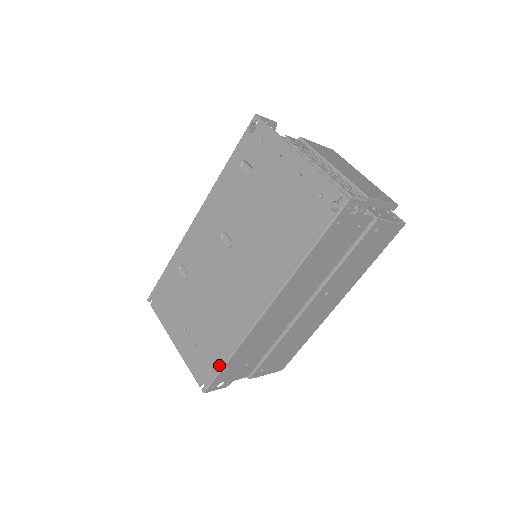
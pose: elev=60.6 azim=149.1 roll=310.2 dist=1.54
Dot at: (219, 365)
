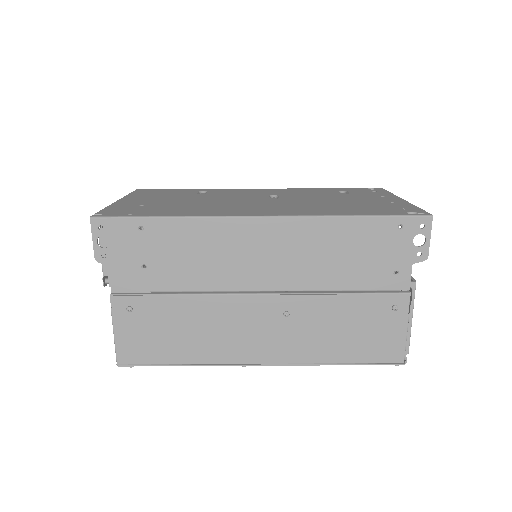
Dot at: (145, 215)
